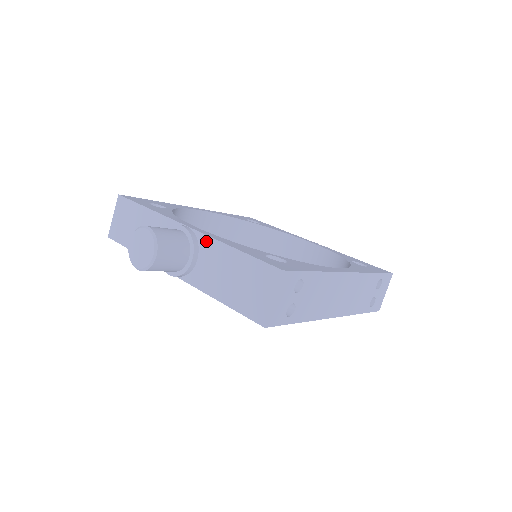
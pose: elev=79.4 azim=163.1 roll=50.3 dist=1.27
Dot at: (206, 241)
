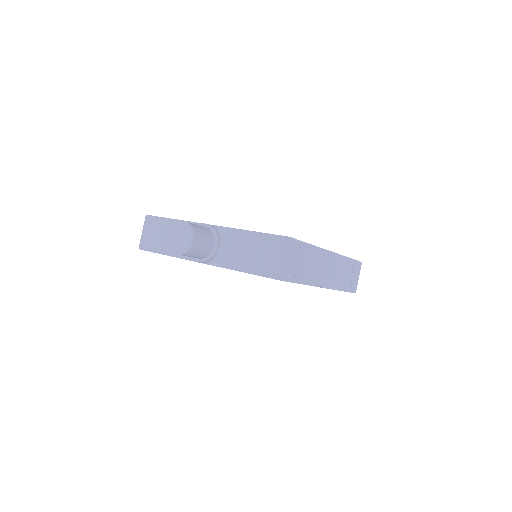
Dot at: (226, 231)
